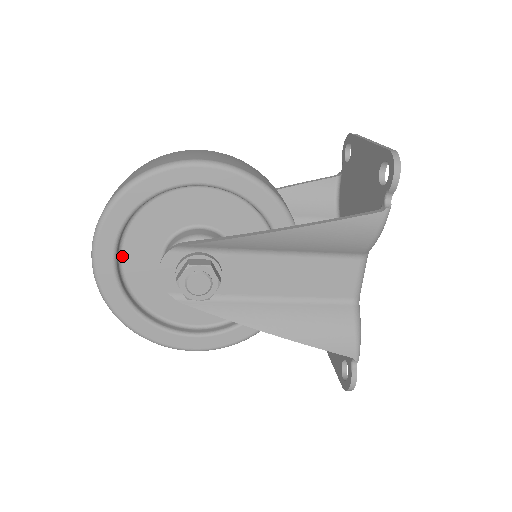
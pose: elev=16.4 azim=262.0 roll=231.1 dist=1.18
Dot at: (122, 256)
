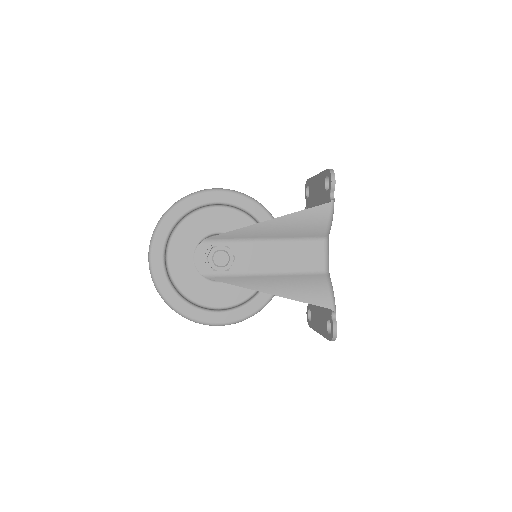
Dot at: (168, 257)
